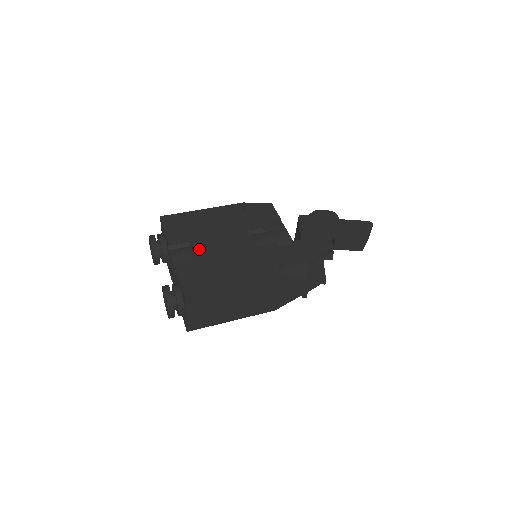
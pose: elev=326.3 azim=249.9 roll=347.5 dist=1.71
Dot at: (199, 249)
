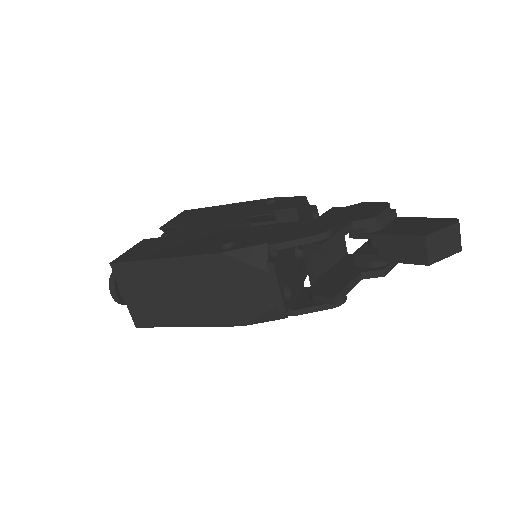
Dot at: (176, 231)
